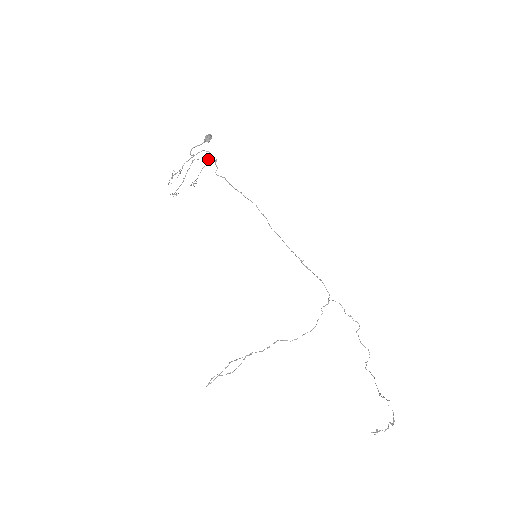
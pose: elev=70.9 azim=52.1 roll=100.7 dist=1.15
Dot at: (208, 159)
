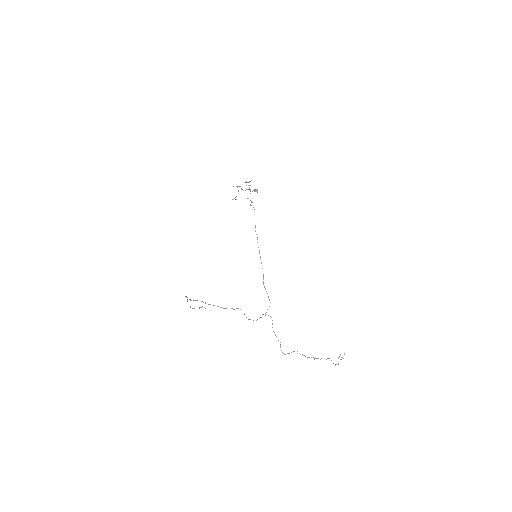
Dot at: (247, 198)
